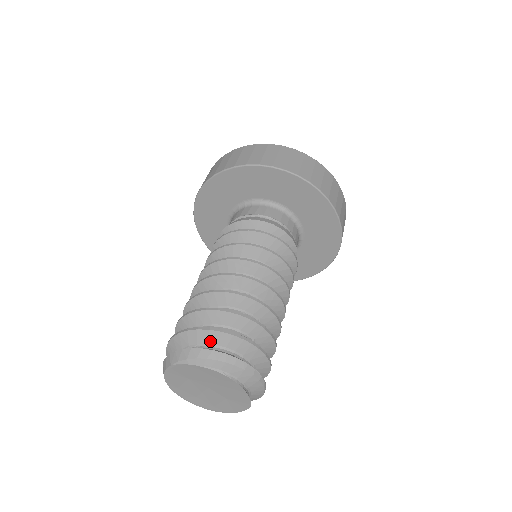
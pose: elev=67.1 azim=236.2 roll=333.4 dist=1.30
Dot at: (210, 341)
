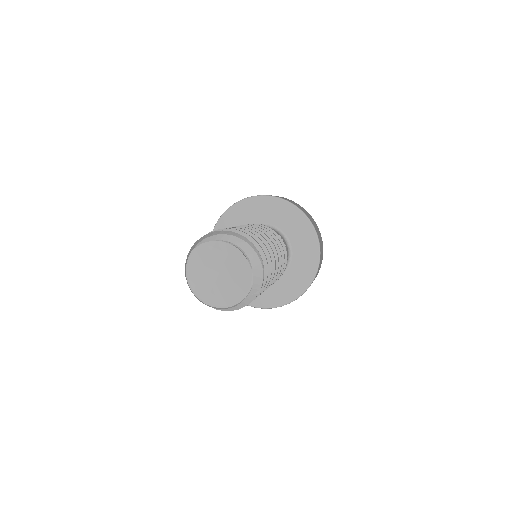
Dot at: occluded
